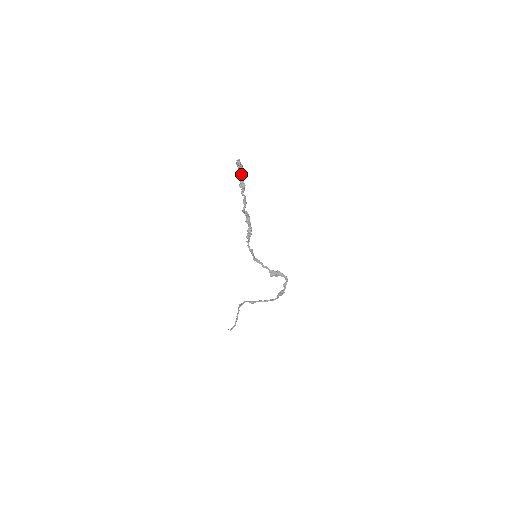
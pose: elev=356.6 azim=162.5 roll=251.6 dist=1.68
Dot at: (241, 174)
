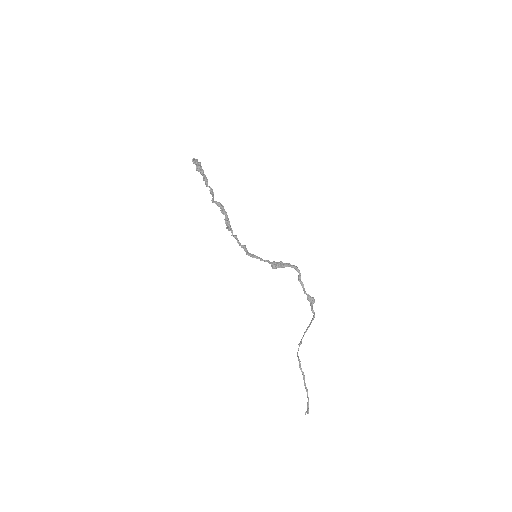
Dot at: (201, 170)
